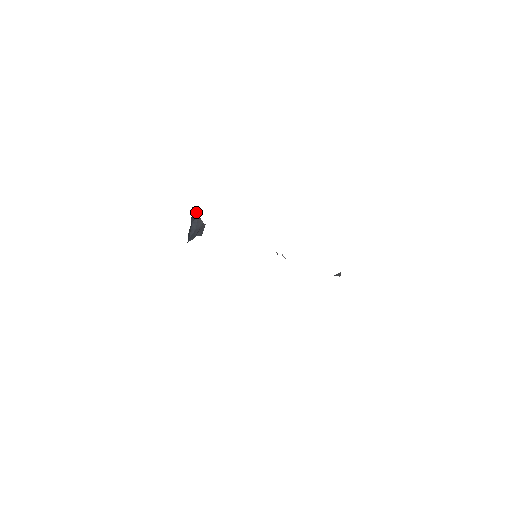
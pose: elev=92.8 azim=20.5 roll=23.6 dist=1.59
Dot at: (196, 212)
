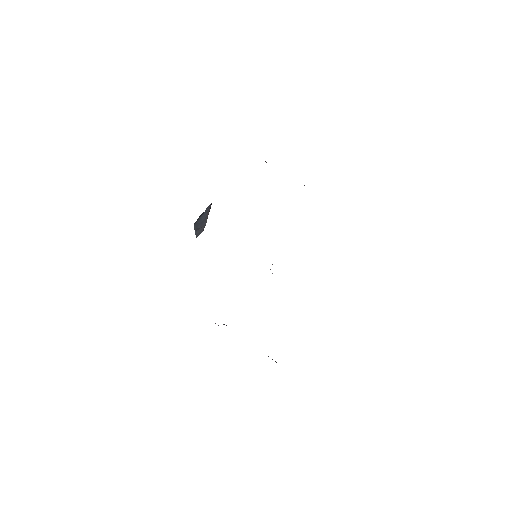
Dot at: (210, 208)
